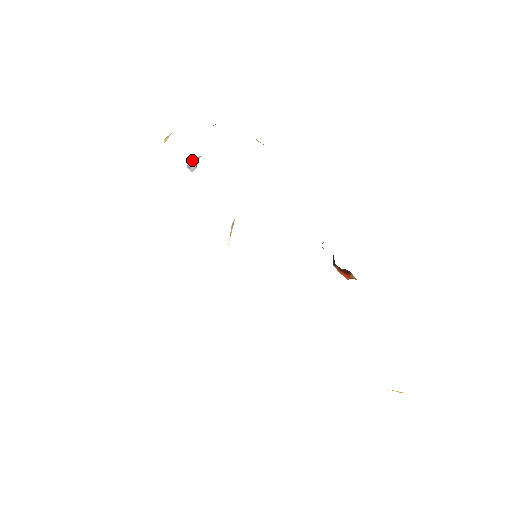
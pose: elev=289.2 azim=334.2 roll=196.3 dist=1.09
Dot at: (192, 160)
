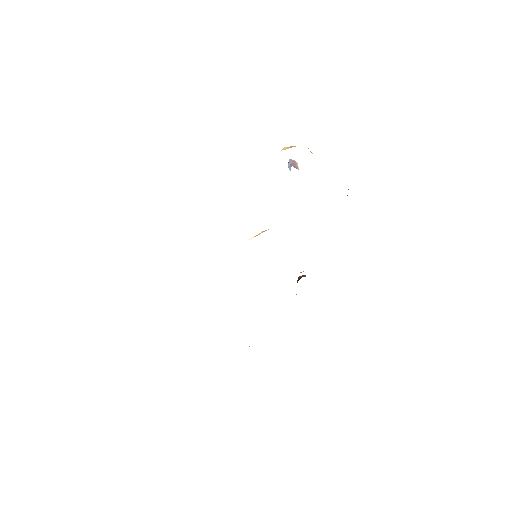
Dot at: (290, 170)
